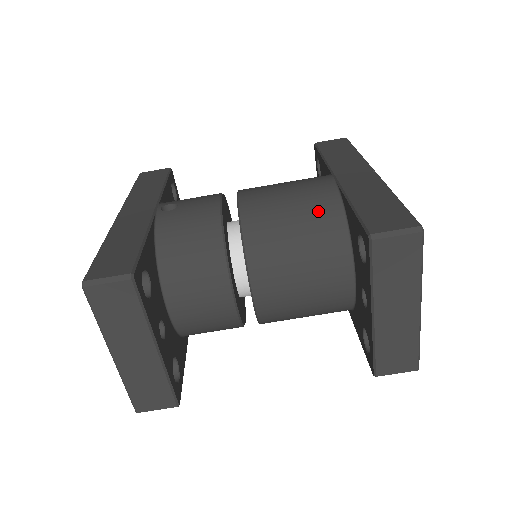
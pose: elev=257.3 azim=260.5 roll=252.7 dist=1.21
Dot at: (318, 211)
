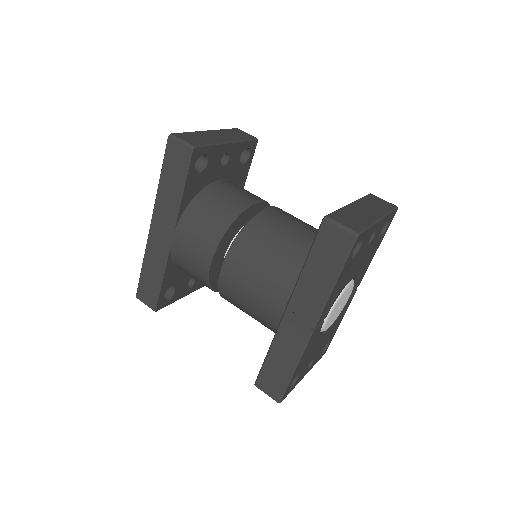
Dot at: occluded
